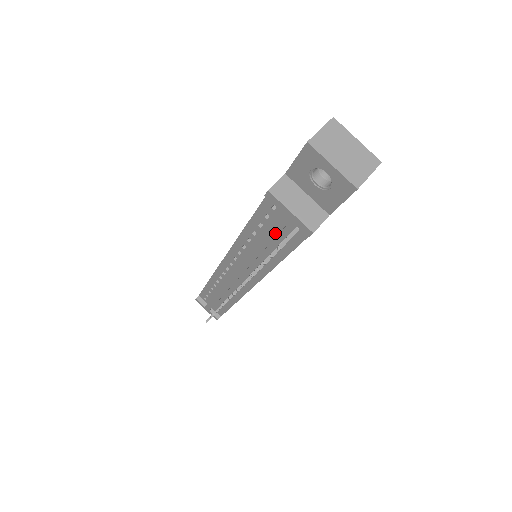
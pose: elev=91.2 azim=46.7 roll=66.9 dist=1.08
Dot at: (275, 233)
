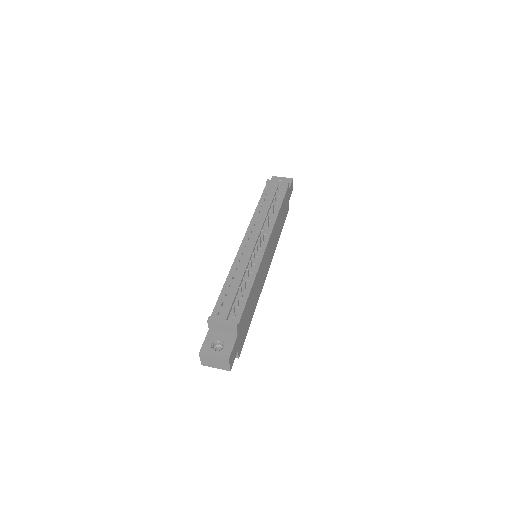
Dot at: (274, 192)
